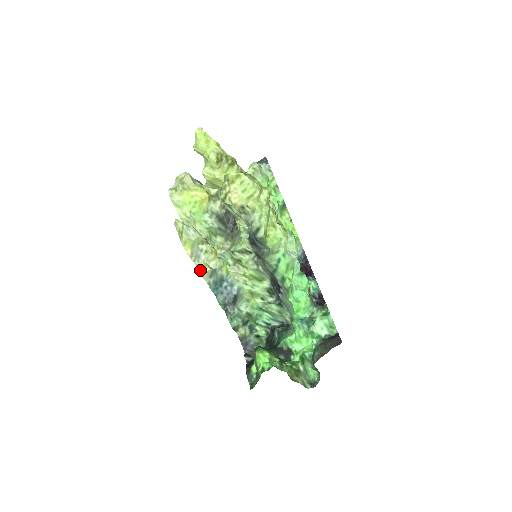
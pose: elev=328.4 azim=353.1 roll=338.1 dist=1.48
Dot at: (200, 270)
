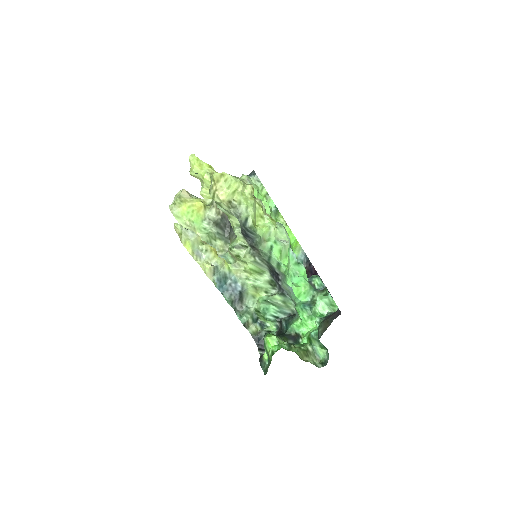
Dot at: (203, 269)
